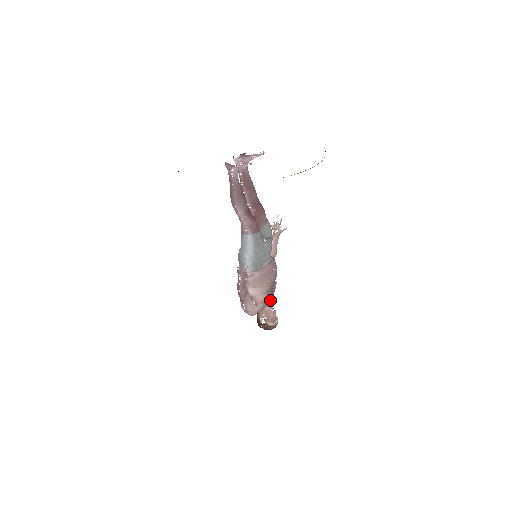
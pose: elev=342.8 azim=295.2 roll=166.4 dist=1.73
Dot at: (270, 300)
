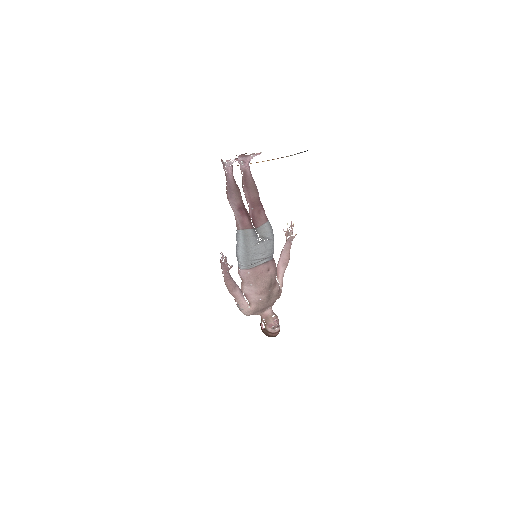
Dot at: (268, 304)
